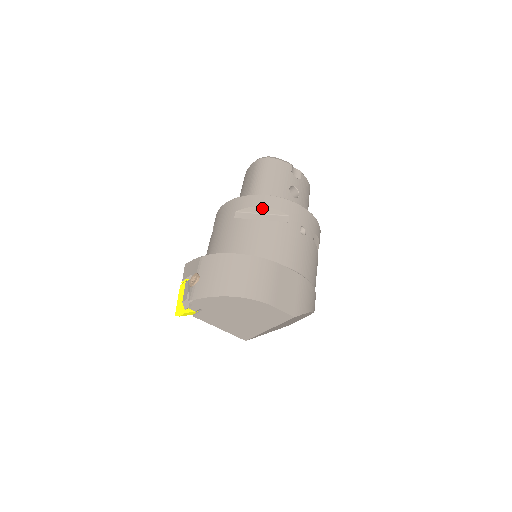
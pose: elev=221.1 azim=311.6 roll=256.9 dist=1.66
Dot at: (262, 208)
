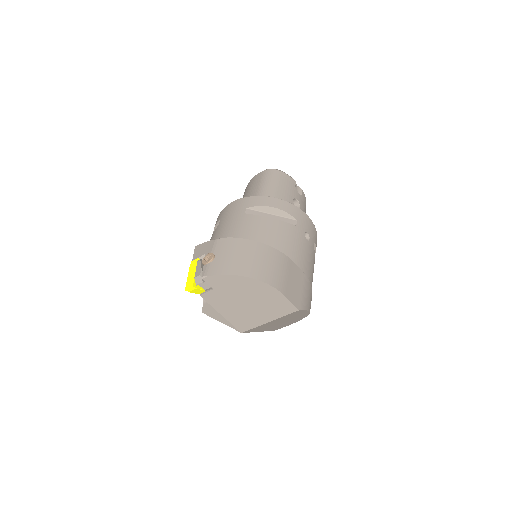
Dot at: (273, 209)
